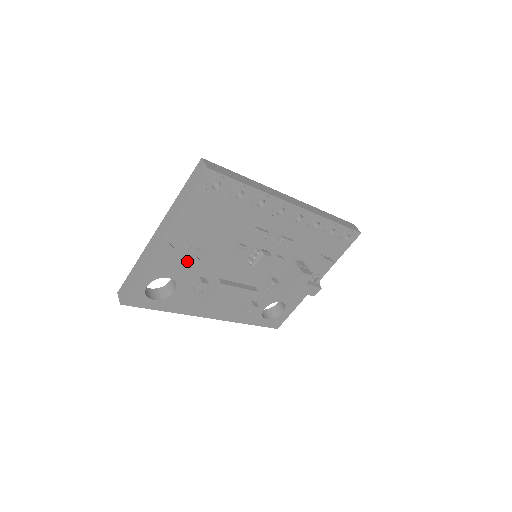
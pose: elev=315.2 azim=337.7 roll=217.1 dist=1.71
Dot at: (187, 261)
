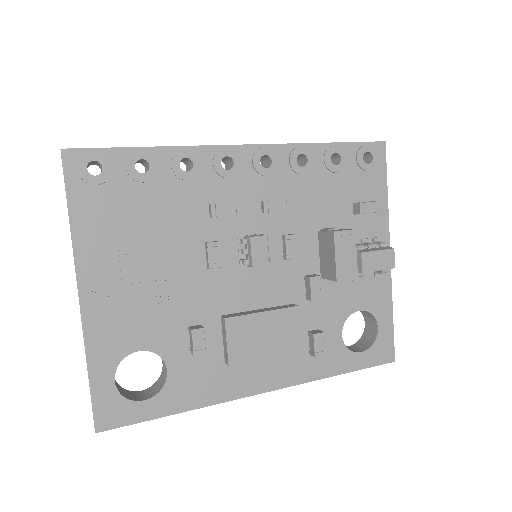
Dot at: (147, 309)
